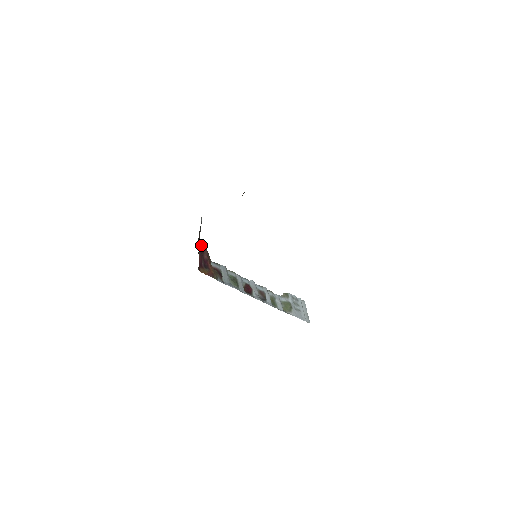
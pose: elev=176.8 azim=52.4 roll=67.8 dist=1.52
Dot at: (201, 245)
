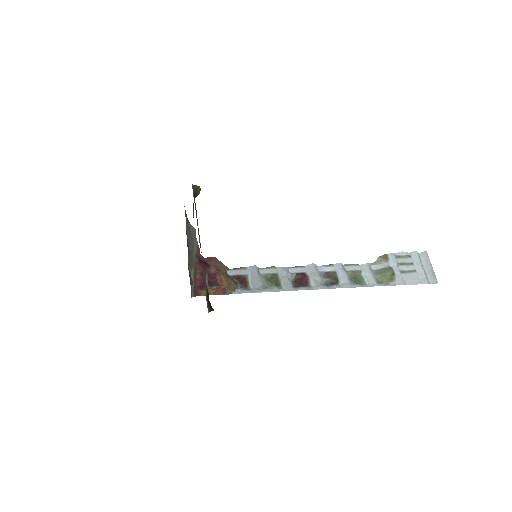
Dot at: occluded
